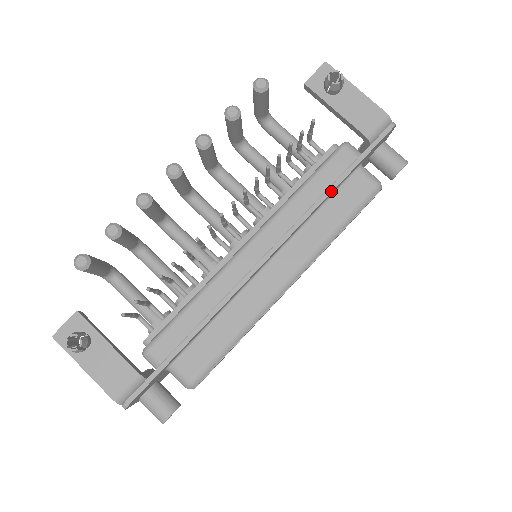
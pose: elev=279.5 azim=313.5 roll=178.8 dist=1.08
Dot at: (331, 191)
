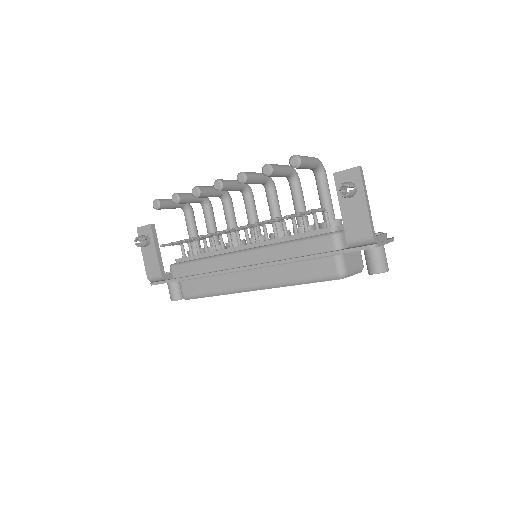
Dot at: occluded
